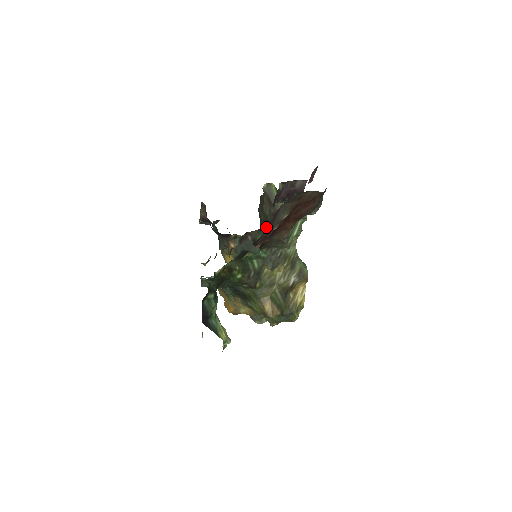
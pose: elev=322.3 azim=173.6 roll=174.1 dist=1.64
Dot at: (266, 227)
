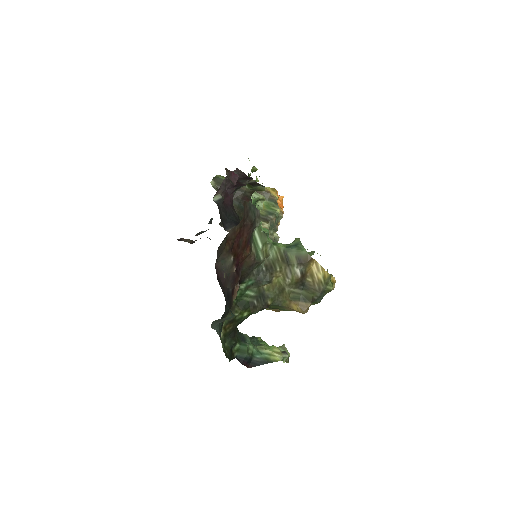
Dot at: occluded
